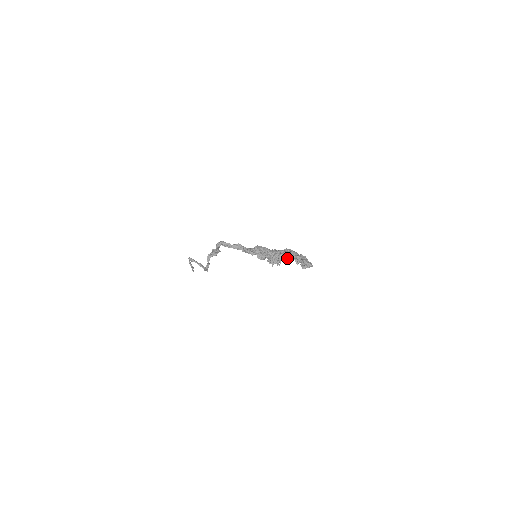
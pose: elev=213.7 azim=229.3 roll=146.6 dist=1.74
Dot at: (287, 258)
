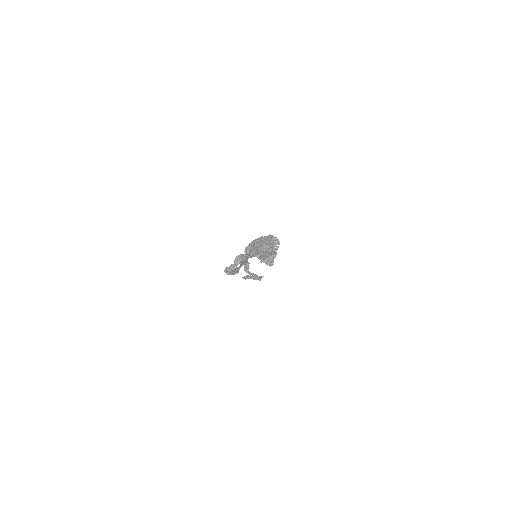
Dot at: occluded
